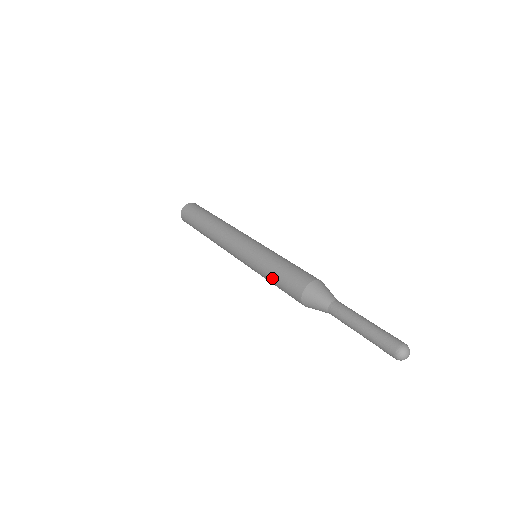
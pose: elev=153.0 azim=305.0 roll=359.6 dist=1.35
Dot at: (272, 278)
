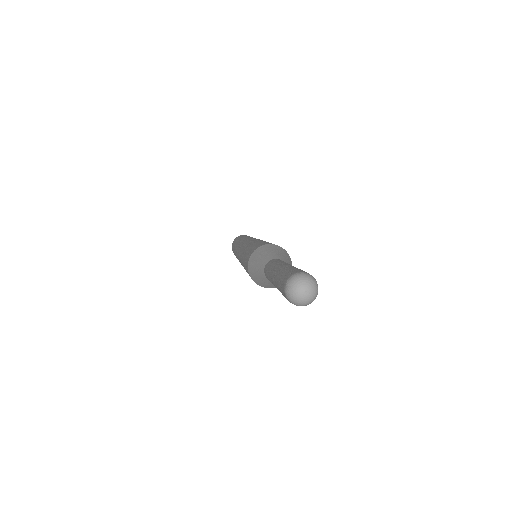
Dot at: (243, 262)
